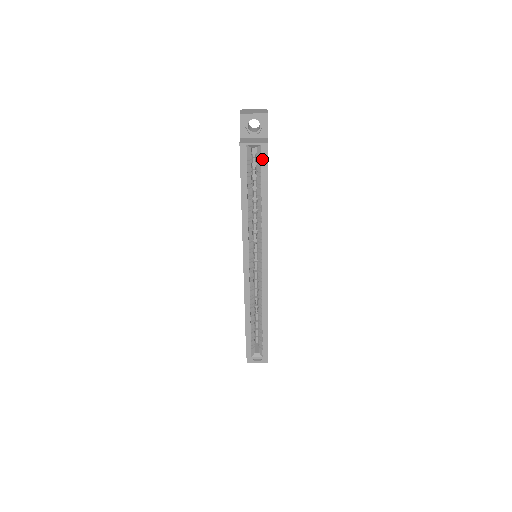
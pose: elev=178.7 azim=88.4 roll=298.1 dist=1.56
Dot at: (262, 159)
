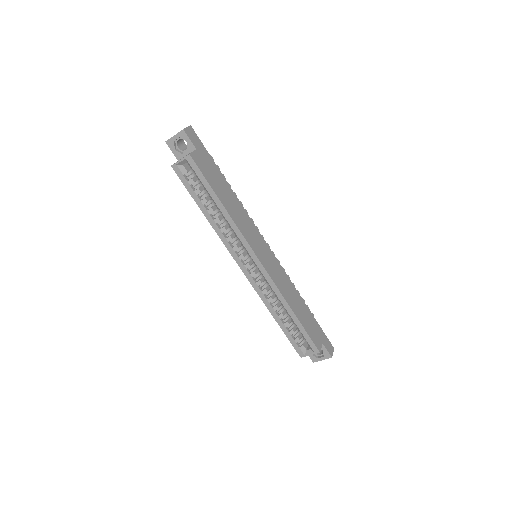
Dot at: (194, 170)
